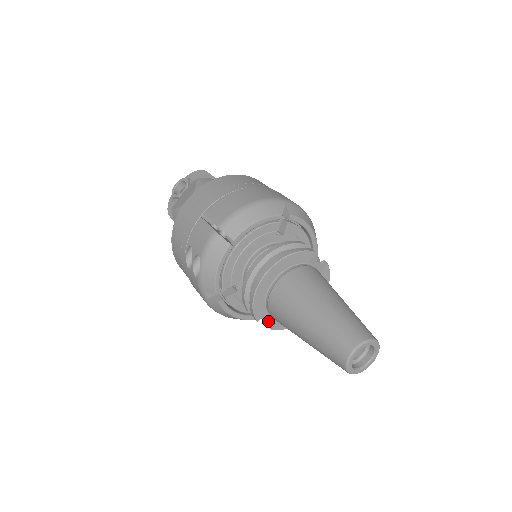
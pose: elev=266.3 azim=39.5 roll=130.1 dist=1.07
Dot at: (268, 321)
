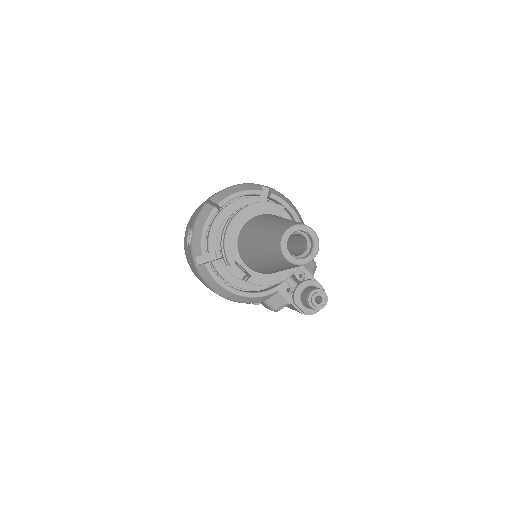
Dot at: occluded
